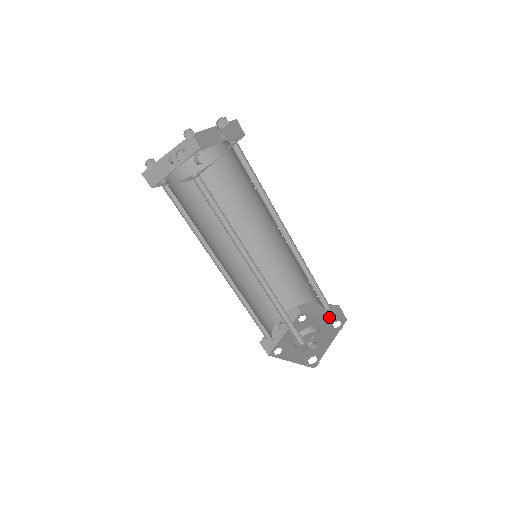
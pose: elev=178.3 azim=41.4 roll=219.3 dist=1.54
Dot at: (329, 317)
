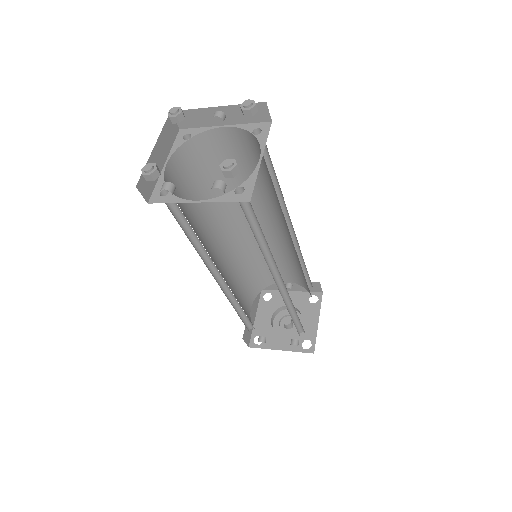
Dot at: occluded
